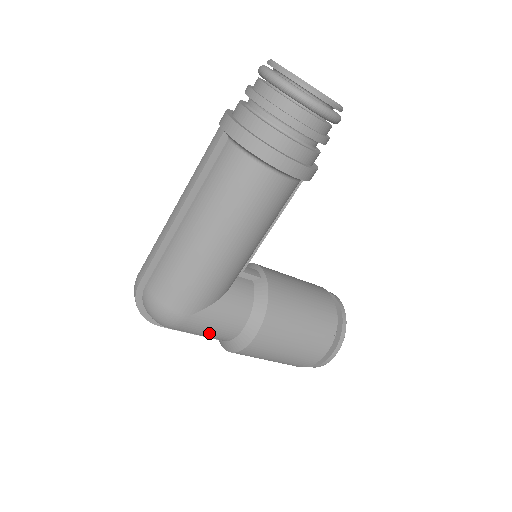
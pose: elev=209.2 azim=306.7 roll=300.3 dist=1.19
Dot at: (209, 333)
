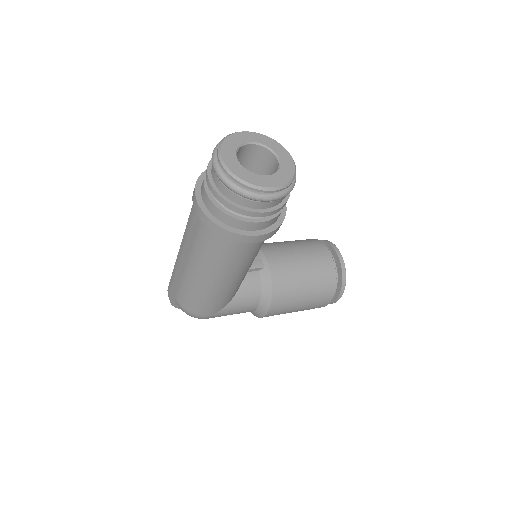
Dot at: (232, 314)
